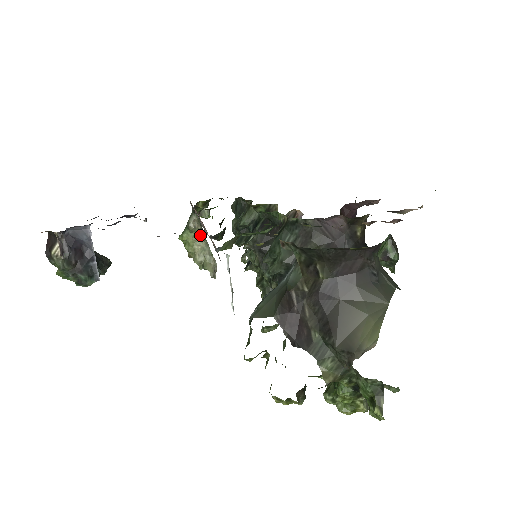
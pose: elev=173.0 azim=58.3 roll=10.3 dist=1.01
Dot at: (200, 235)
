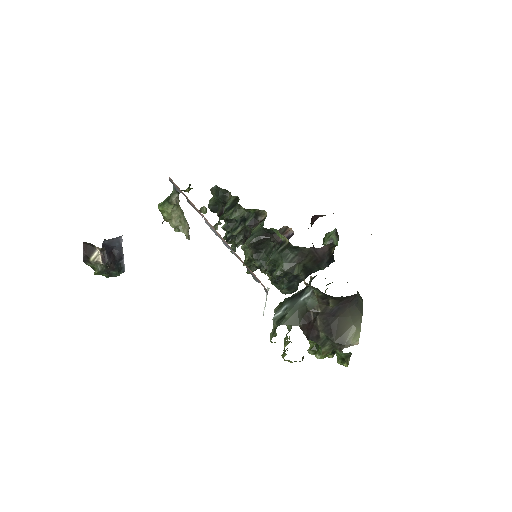
Dot at: (177, 206)
